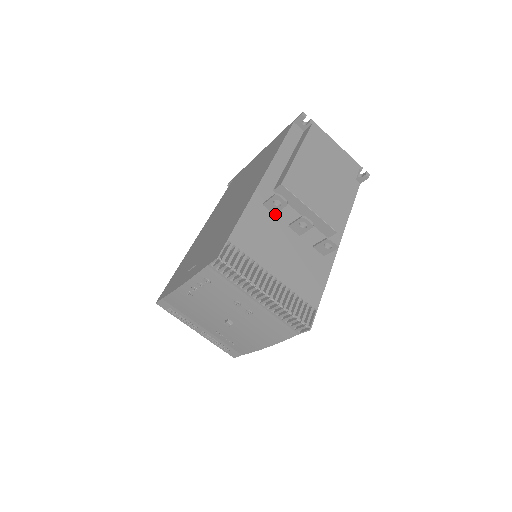
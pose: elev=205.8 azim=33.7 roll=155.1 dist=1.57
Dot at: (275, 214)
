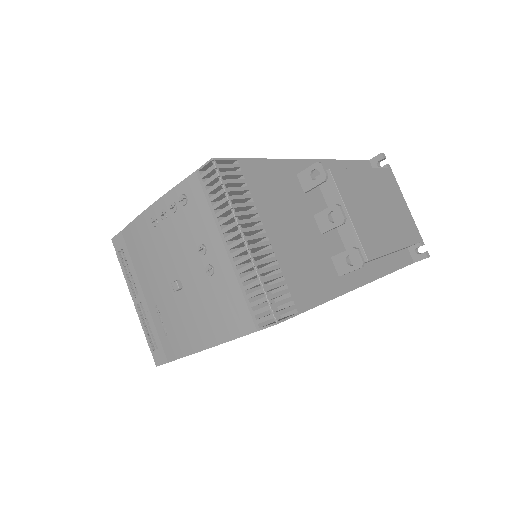
Dot at: (305, 193)
